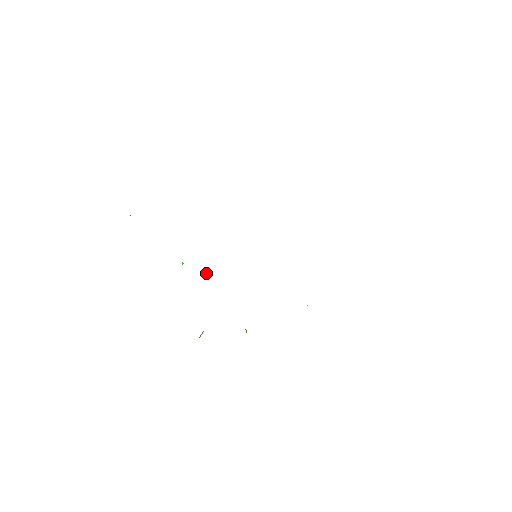
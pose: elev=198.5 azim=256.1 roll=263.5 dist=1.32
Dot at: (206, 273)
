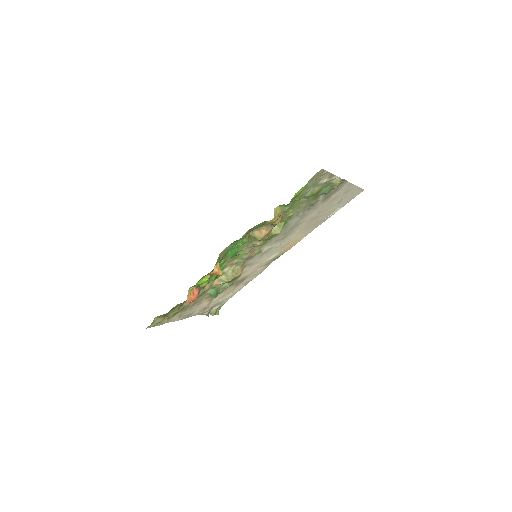
Dot at: (222, 282)
